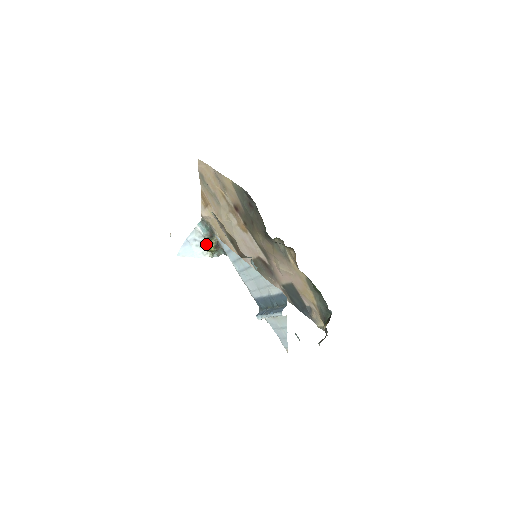
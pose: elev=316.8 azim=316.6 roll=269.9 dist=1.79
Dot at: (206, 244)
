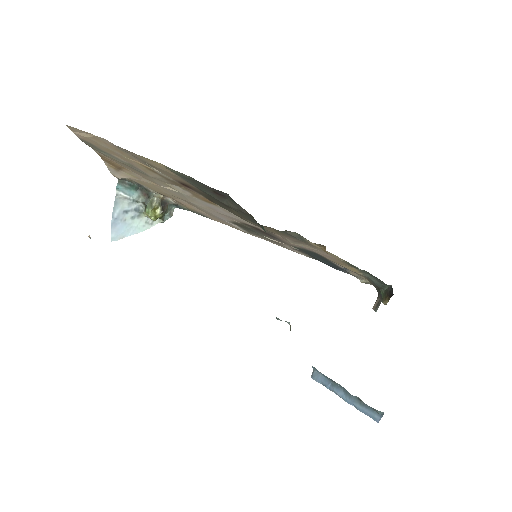
Dot at: (147, 214)
